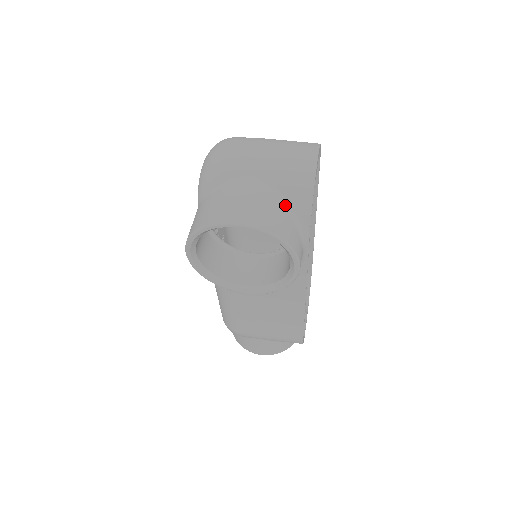
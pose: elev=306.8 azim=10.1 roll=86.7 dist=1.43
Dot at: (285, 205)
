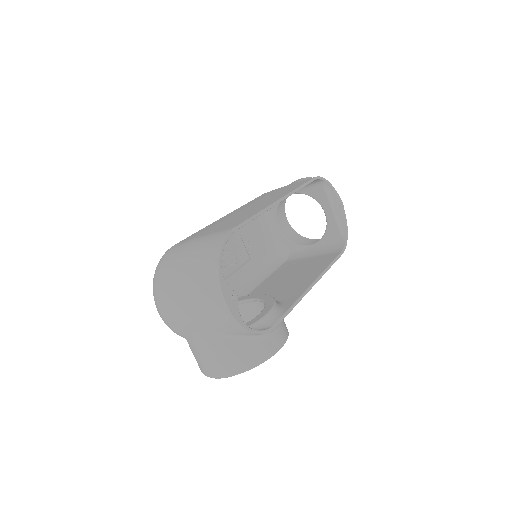
Dot at: (236, 338)
